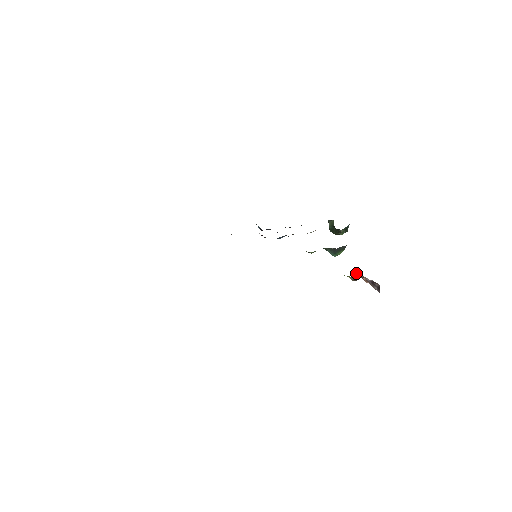
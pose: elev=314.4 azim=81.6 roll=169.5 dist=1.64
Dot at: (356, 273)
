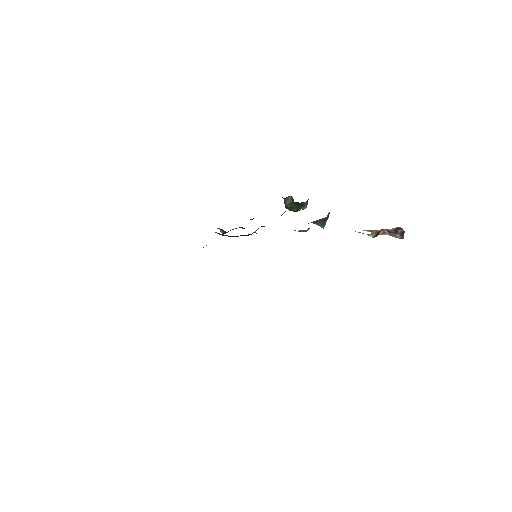
Dot at: occluded
